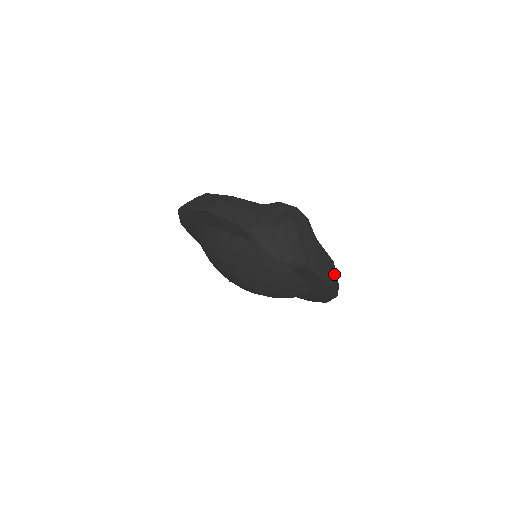
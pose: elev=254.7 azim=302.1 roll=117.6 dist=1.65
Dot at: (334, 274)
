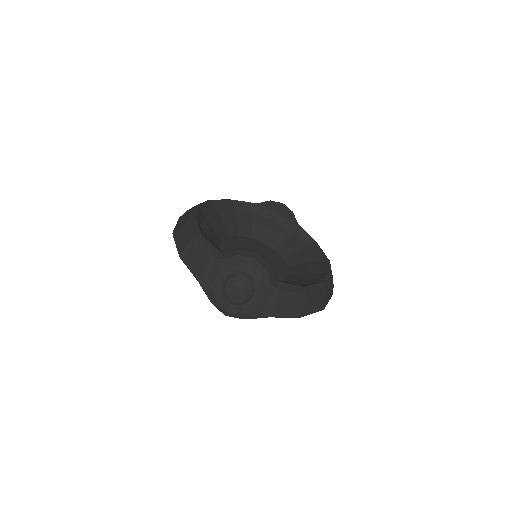
Dot at: (303, 309)
